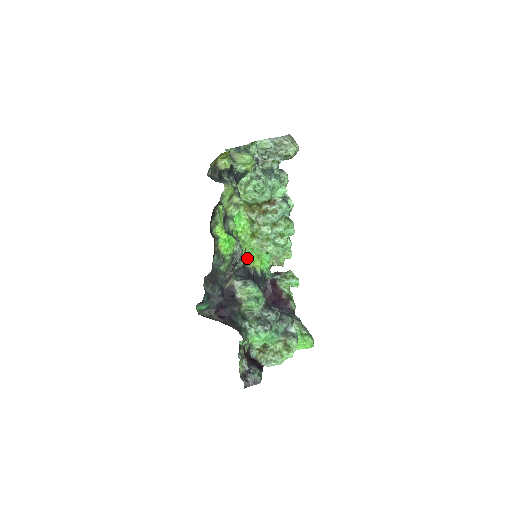
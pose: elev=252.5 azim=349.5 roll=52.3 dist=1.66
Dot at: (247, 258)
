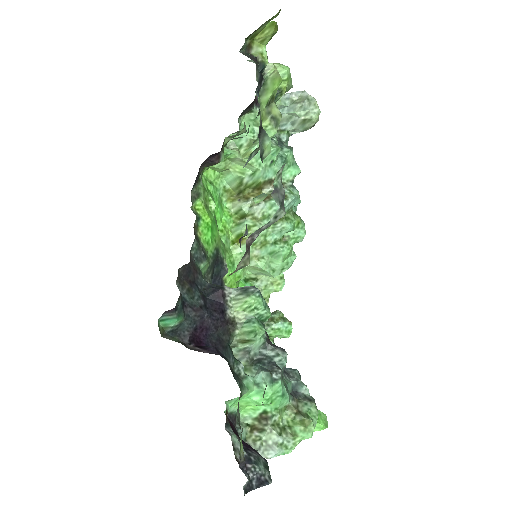
Dot at: (224, 276)
